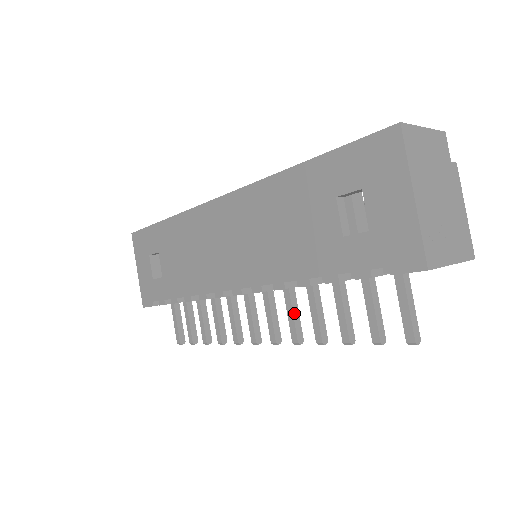
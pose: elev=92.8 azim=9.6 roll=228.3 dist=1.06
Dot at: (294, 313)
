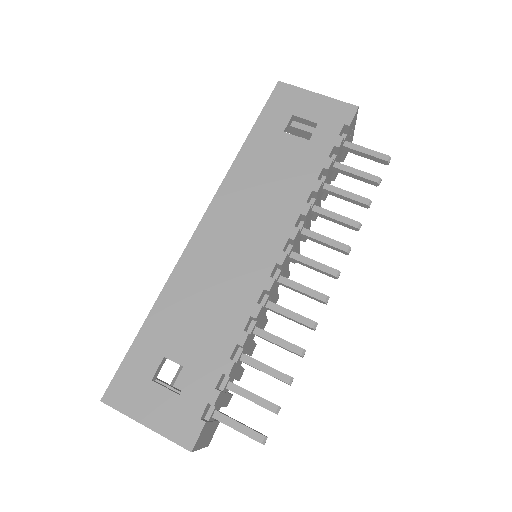
Dot at: (325, 237)
